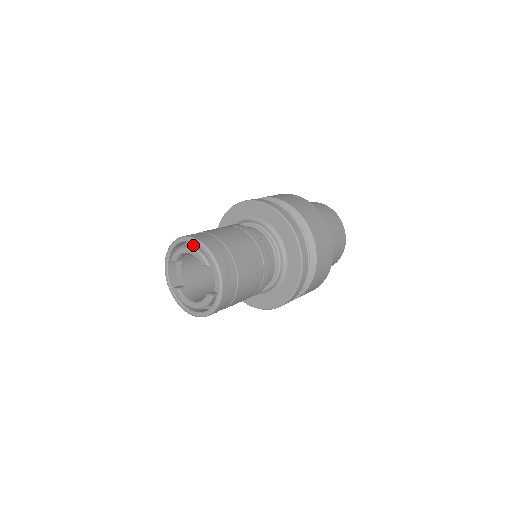
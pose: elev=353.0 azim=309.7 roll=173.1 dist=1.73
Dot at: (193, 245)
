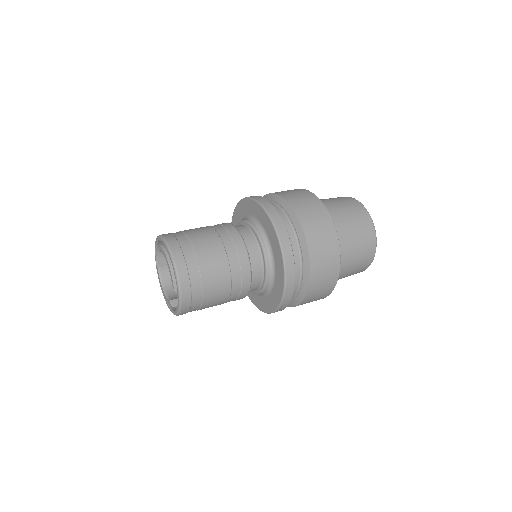
Dot at: occluded
